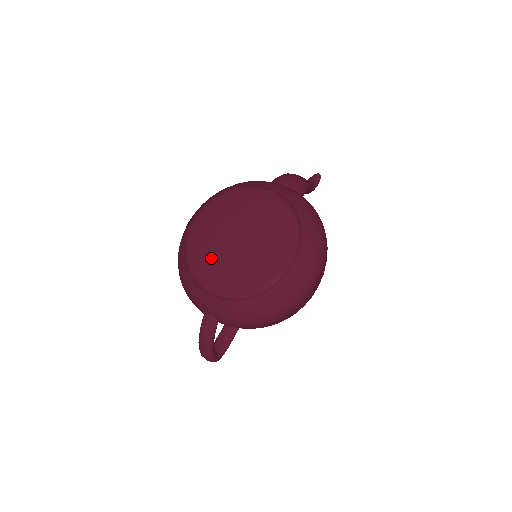
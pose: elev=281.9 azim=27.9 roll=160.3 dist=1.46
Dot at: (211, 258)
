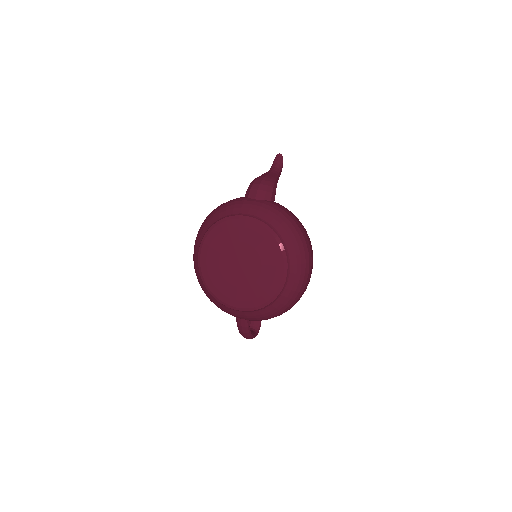
Dot at: (225, 285)
